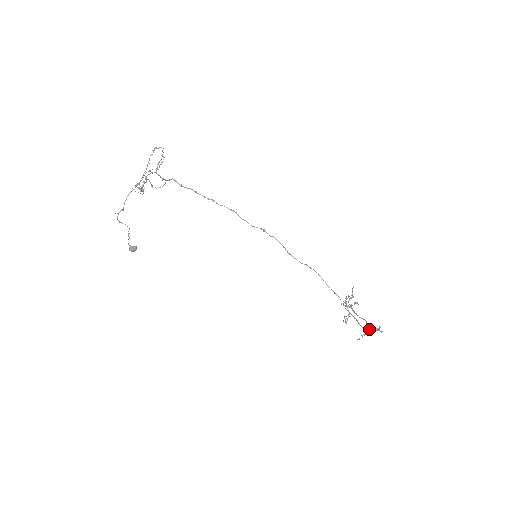
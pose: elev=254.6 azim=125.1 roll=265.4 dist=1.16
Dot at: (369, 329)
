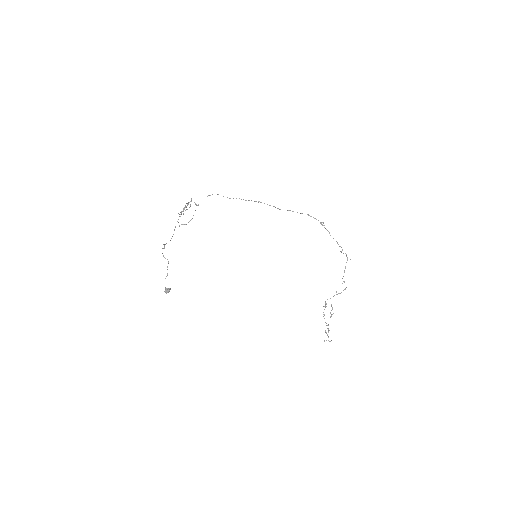
Dot at: occluded
